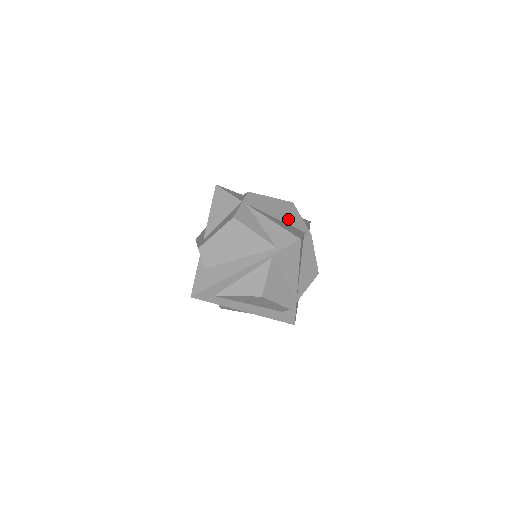
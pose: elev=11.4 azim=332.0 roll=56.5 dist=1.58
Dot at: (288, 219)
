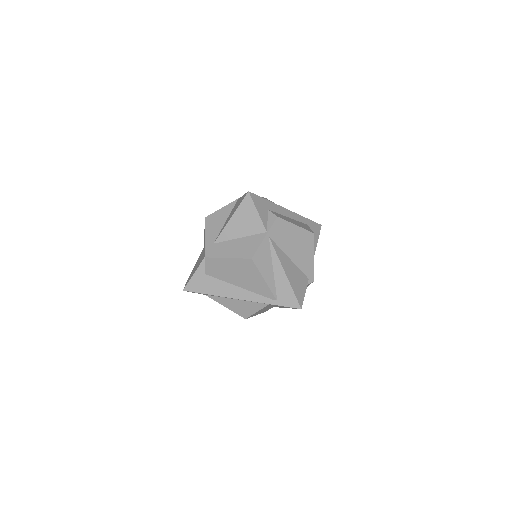
Dot at: (301, 260)
